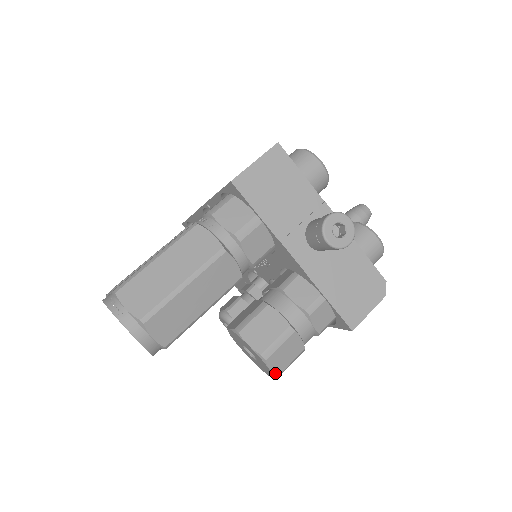
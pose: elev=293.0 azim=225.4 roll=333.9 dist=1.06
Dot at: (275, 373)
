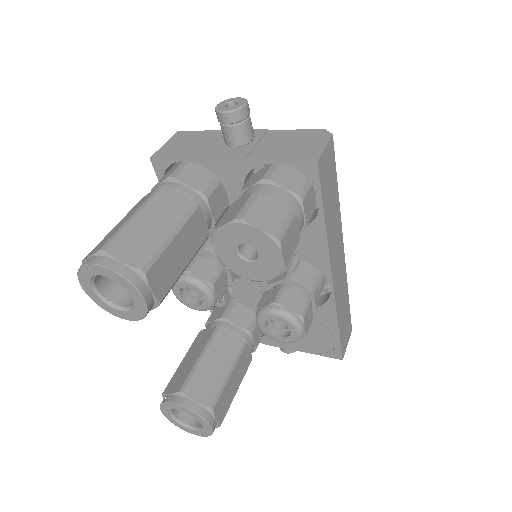
Dot at: (268, 232)
